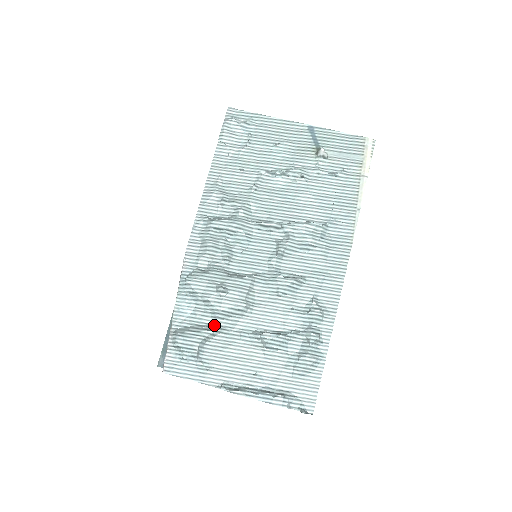
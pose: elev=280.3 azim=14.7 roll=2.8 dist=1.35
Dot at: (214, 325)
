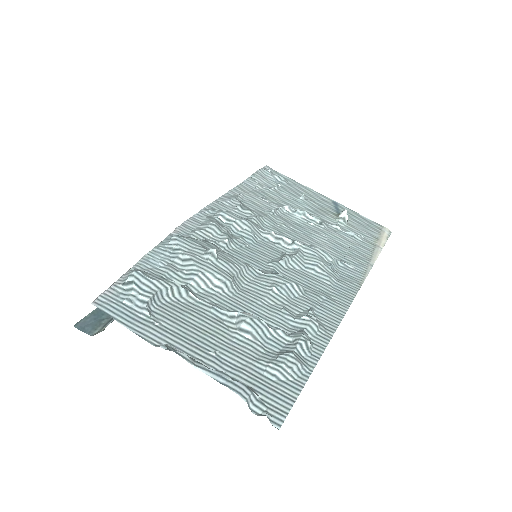
Dot at: (184, 285)
